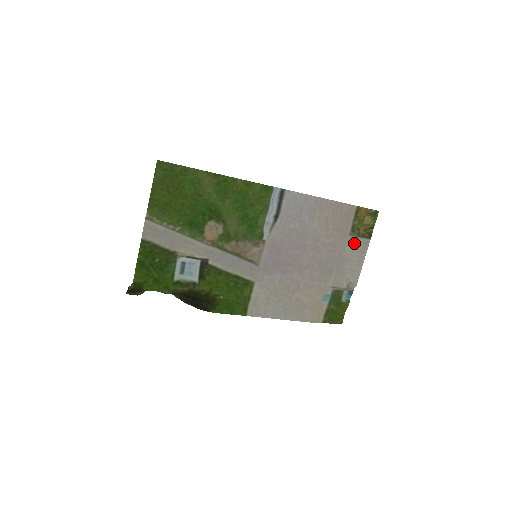
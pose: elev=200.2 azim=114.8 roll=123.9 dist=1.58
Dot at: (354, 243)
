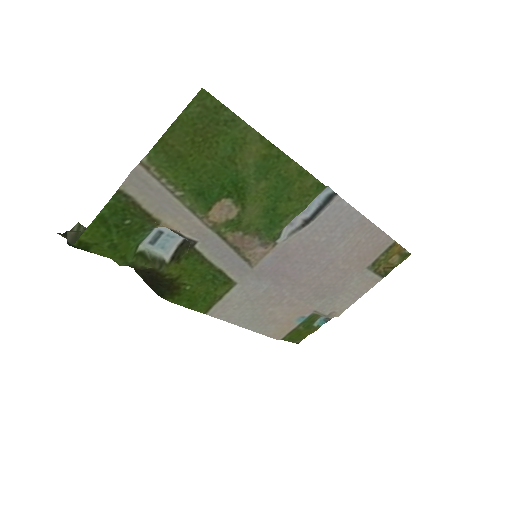
Dot at: (365, 277)
